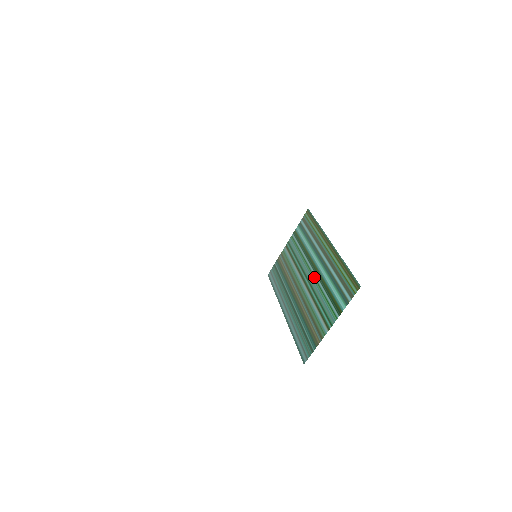
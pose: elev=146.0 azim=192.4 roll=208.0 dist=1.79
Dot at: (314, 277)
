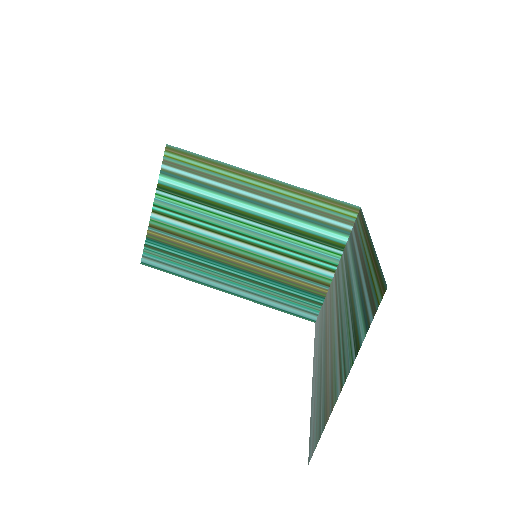
Dot at: (260, 228)
